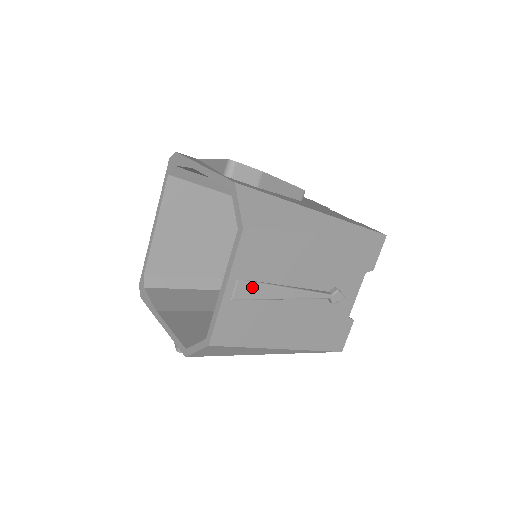
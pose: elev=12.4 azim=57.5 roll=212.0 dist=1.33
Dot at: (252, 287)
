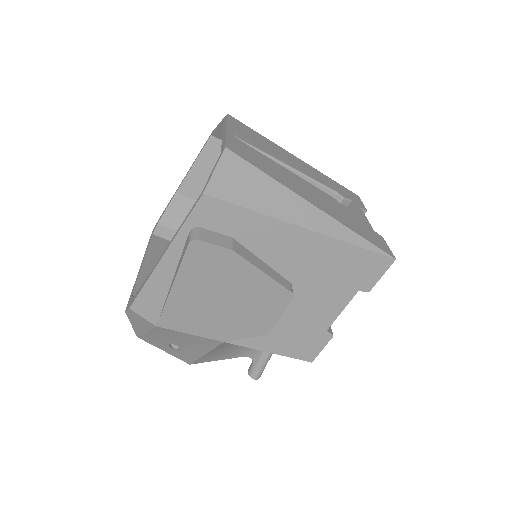
Dot at: (251, 142)
